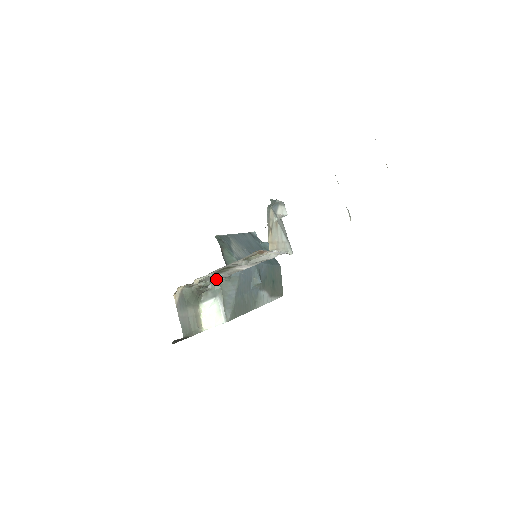
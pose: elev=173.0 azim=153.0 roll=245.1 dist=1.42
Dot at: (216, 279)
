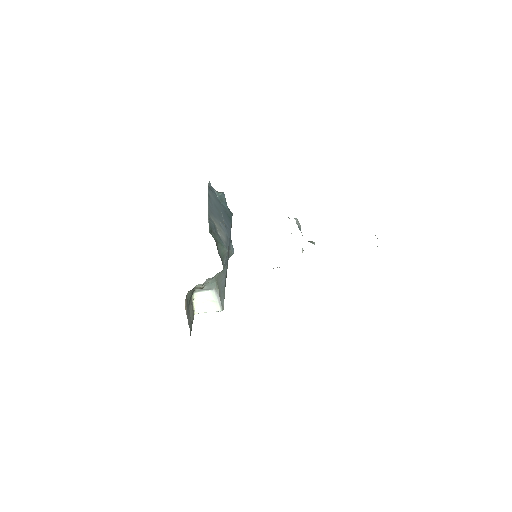
Dot at: occluded
